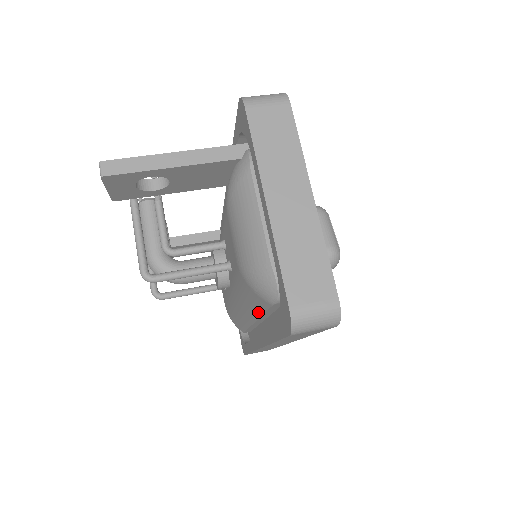
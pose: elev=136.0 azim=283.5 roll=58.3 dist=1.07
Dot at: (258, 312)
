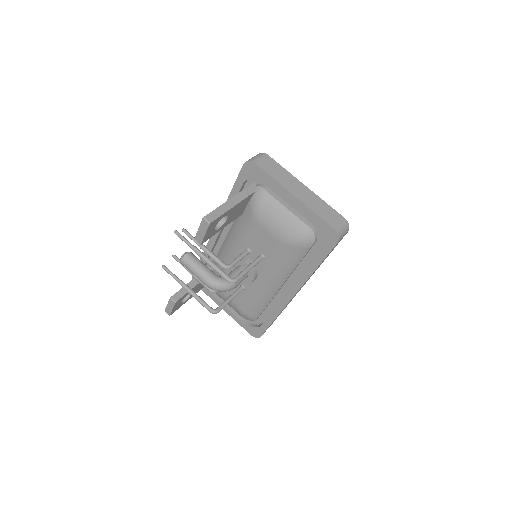
Dot at: (293, 268)
